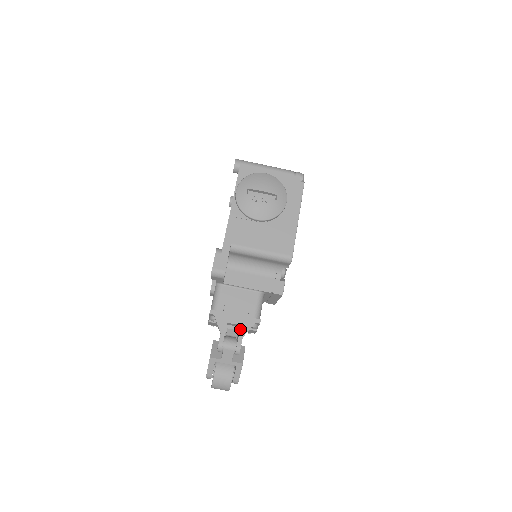
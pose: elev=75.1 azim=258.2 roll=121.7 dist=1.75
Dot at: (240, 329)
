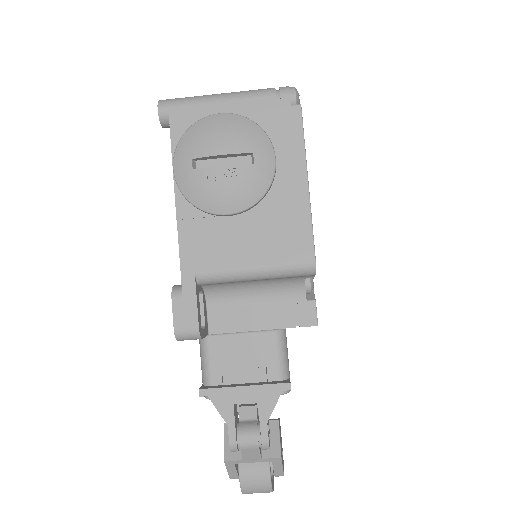
Dot at: (259, 409)
